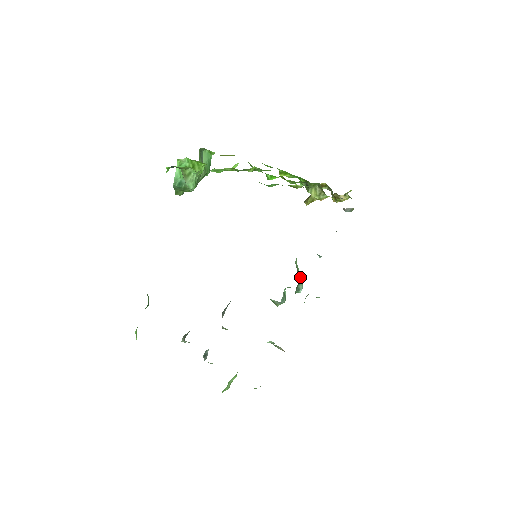
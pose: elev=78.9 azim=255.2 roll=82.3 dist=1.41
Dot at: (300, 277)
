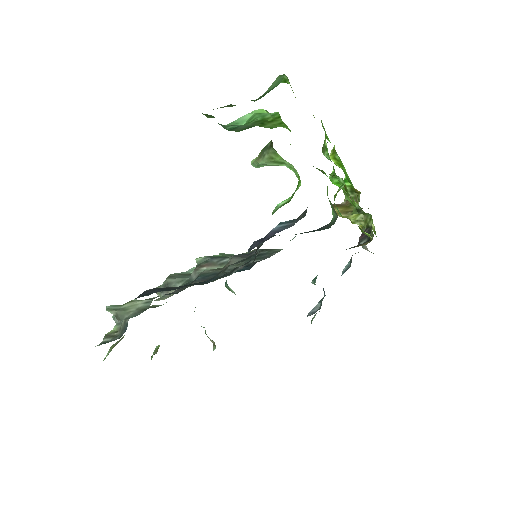
Dot at: occluded
